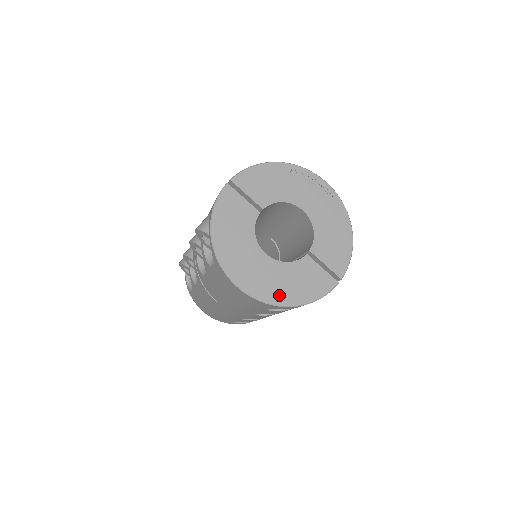
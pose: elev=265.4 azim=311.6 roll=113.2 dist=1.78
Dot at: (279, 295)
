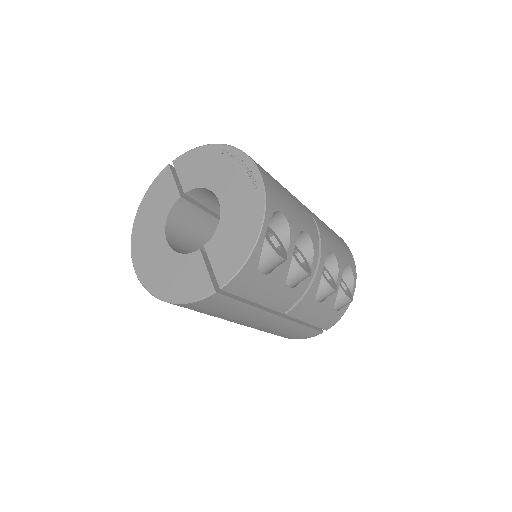
Dot at: (158, 284)
